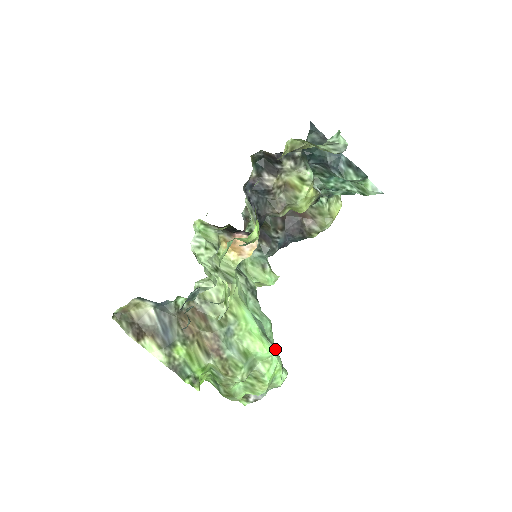
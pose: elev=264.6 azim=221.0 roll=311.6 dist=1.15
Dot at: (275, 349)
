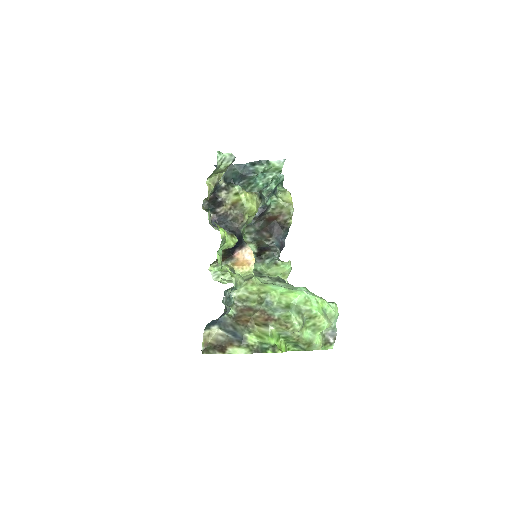
Dot at: (307, 292)
